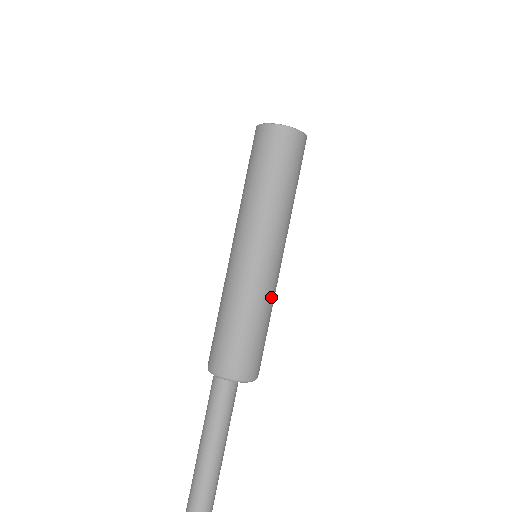
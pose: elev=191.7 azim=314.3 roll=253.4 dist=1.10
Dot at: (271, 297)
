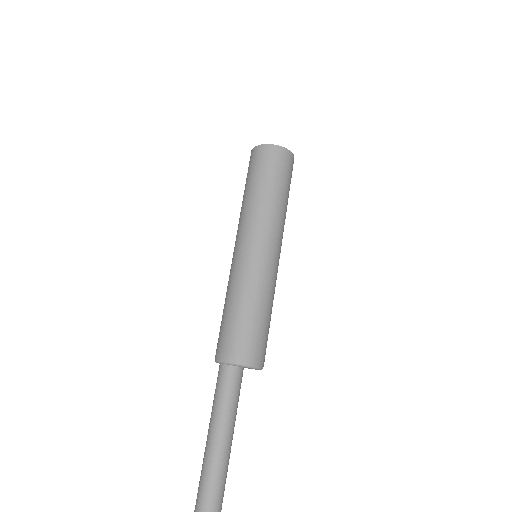
Dot at: (261, 284)
